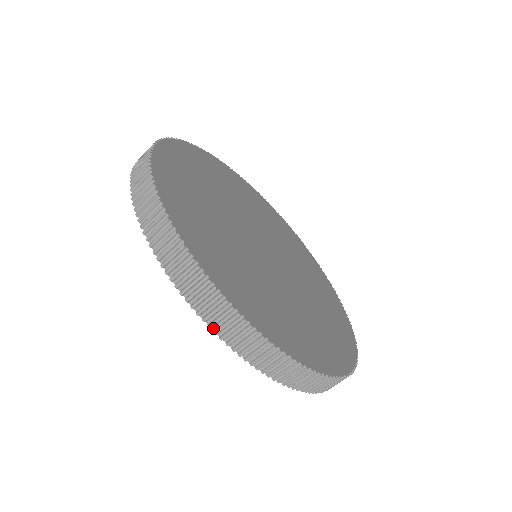
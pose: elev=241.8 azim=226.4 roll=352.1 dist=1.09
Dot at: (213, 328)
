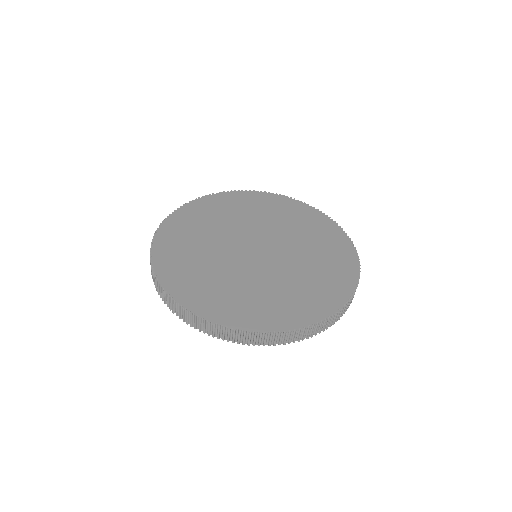
Dot at: (176, 313)
